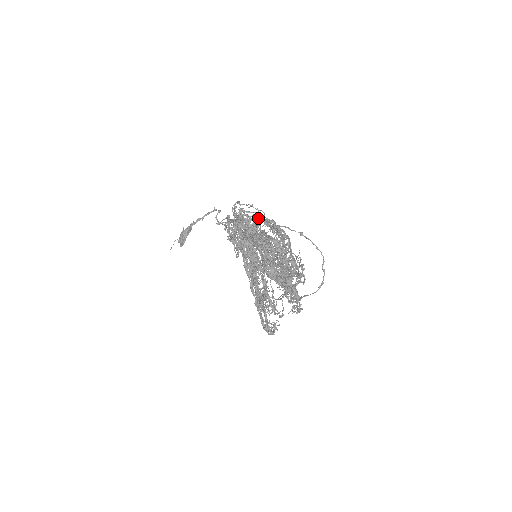
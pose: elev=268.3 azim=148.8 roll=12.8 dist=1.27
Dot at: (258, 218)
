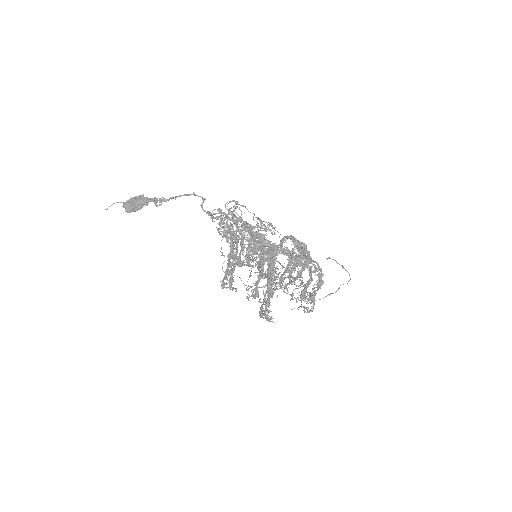
Dot at: (298, 241)
